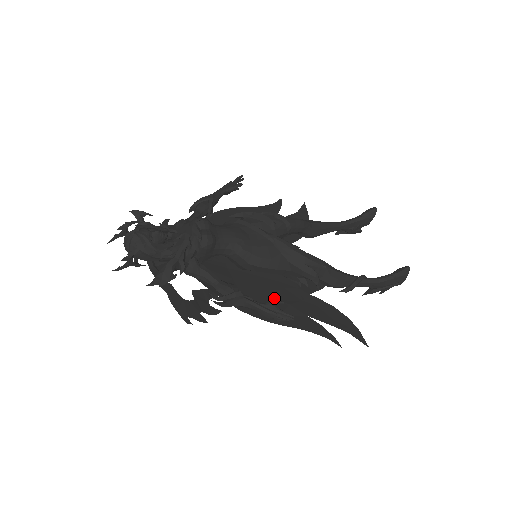
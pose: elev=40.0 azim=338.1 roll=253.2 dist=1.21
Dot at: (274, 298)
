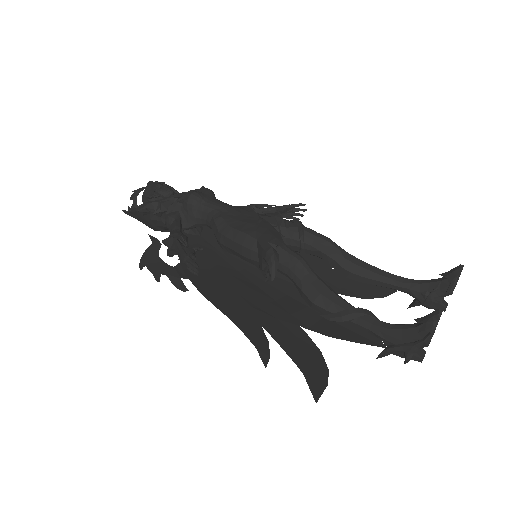
Dot at: (241, 294)
